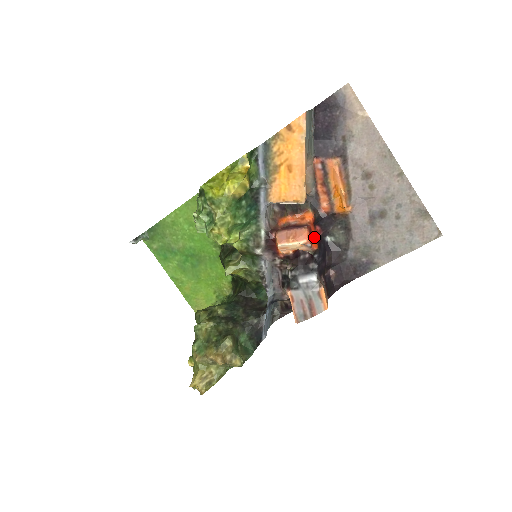
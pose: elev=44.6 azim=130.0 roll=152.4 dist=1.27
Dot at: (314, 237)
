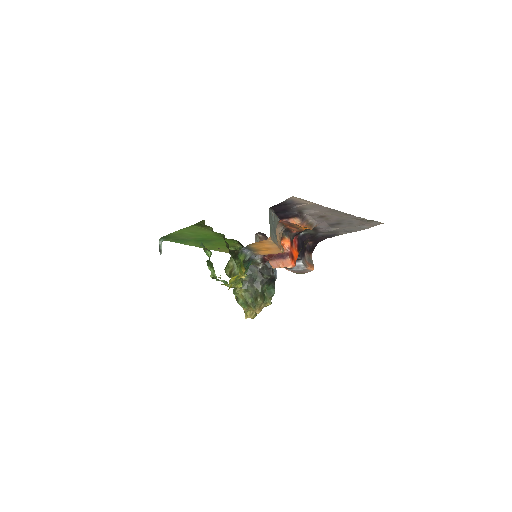
Dot at: (295, 253)
